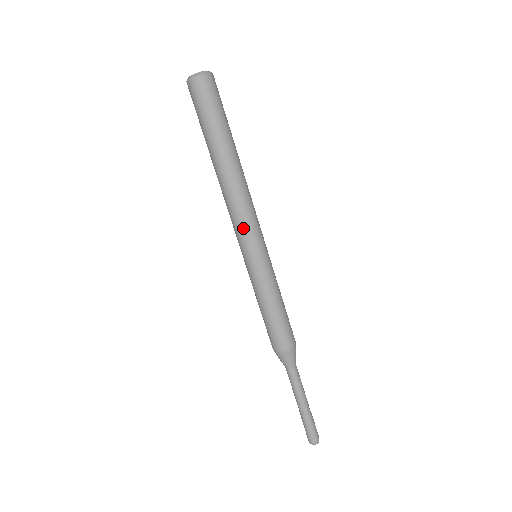
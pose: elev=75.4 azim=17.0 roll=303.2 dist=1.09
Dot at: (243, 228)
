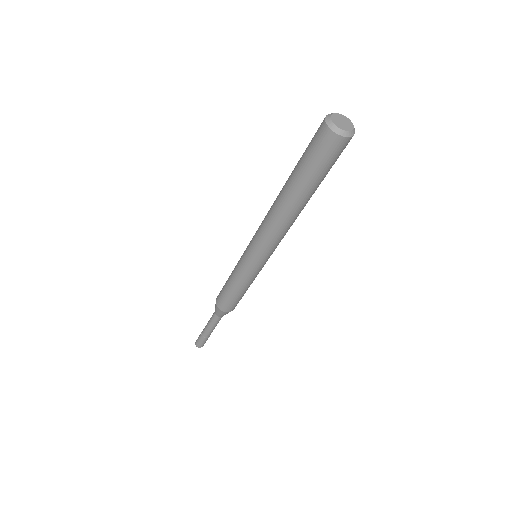
Dot at: (262, 245)
